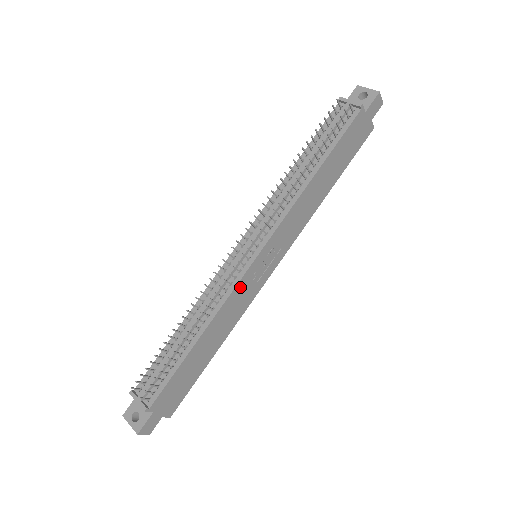
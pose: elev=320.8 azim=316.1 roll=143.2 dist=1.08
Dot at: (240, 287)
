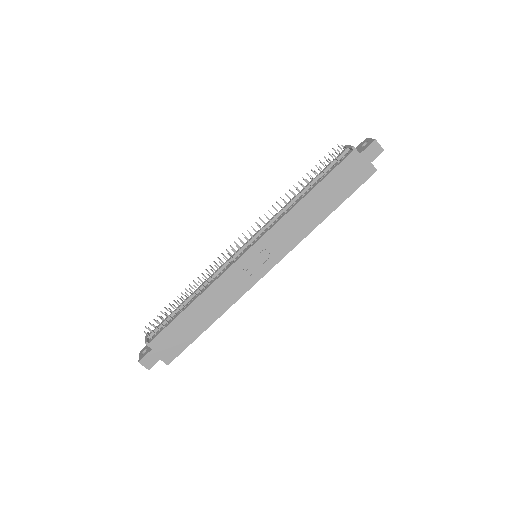
Dot at: (232, 272)
